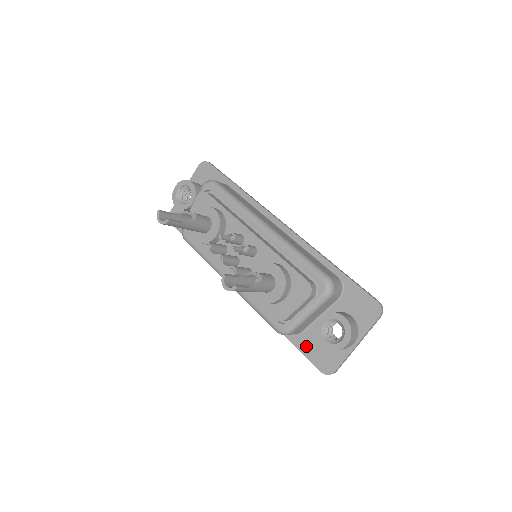
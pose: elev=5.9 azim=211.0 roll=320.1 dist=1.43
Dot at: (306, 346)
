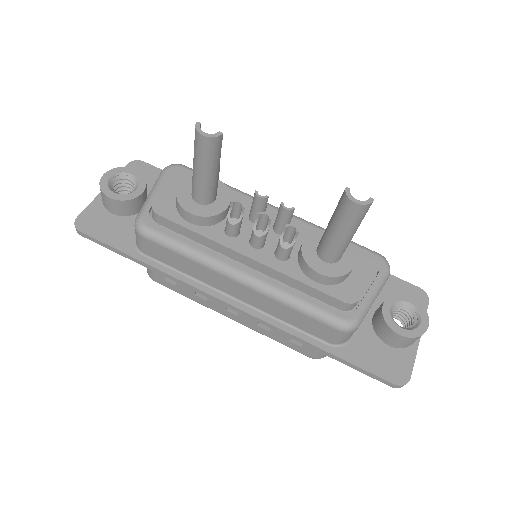
Dot at: (361, 356)
